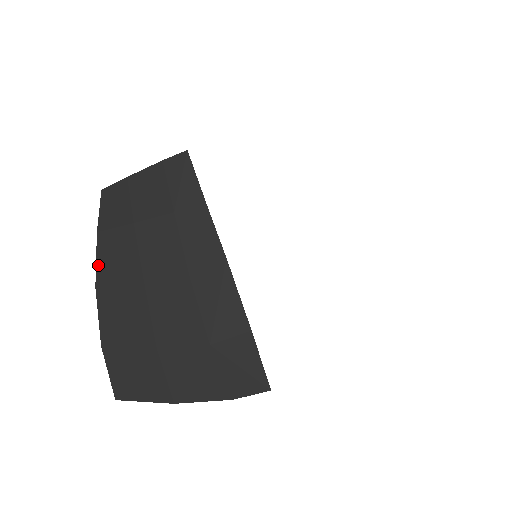
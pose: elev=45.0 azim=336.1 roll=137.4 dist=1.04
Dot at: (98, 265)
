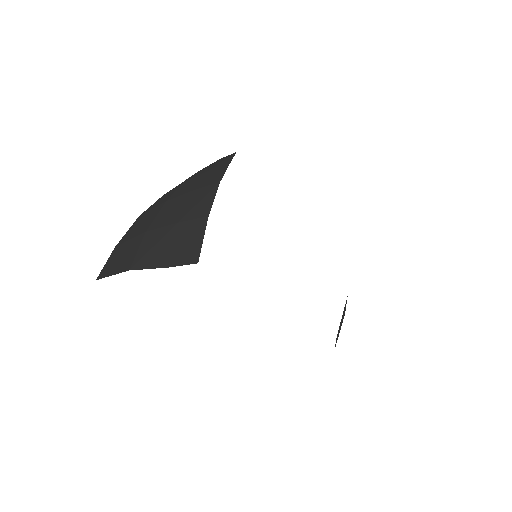
Dot at: occluded
